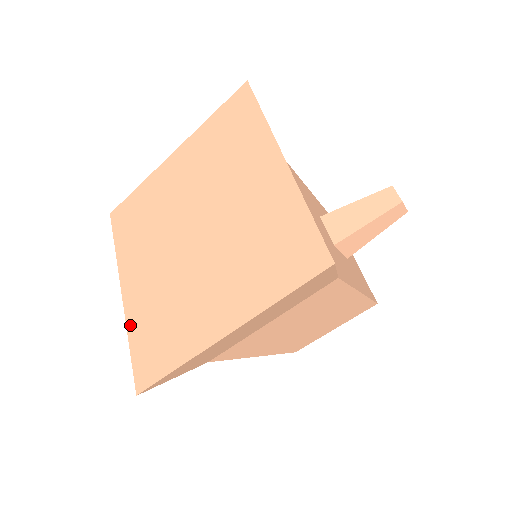
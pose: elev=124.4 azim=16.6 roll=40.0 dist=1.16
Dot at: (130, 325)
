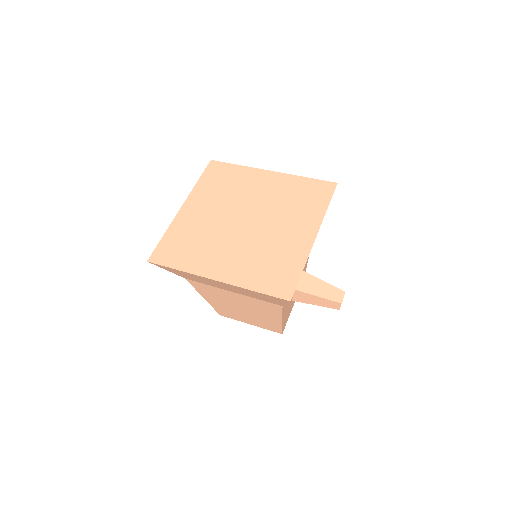
Dot at: (173, 227)
